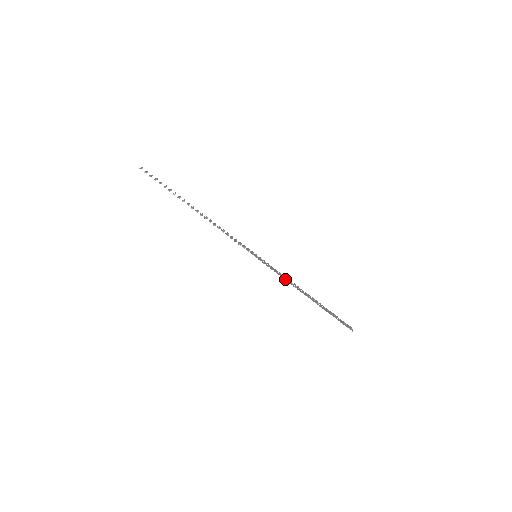
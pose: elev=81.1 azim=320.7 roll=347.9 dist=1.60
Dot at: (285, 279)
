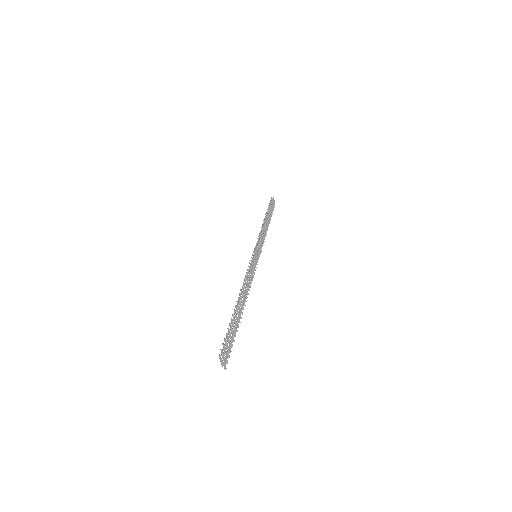
Dot at: (261, 236)
